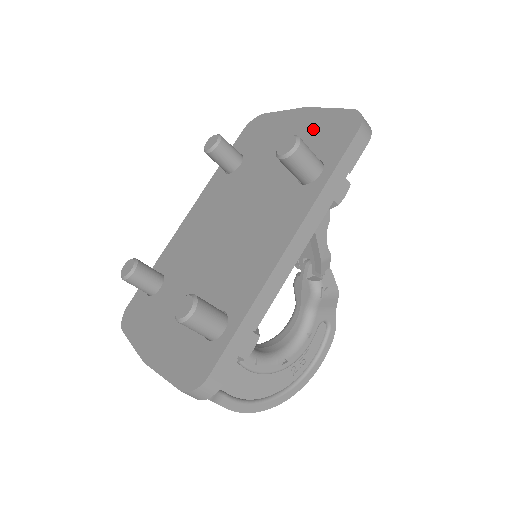
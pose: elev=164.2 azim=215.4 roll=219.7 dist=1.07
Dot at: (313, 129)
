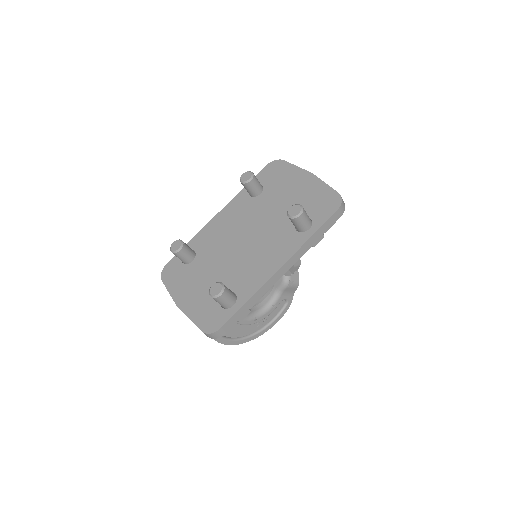
Dot at: (312, 193)
